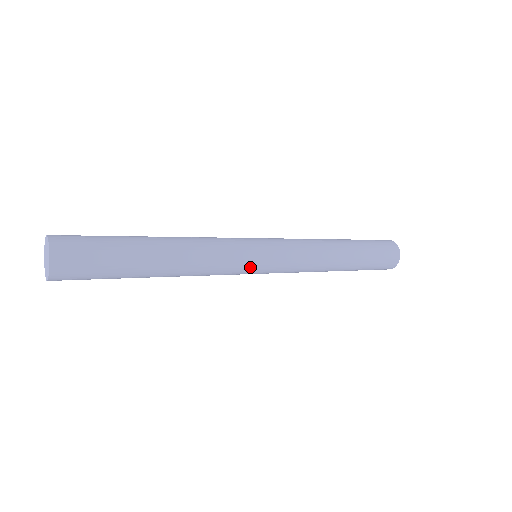
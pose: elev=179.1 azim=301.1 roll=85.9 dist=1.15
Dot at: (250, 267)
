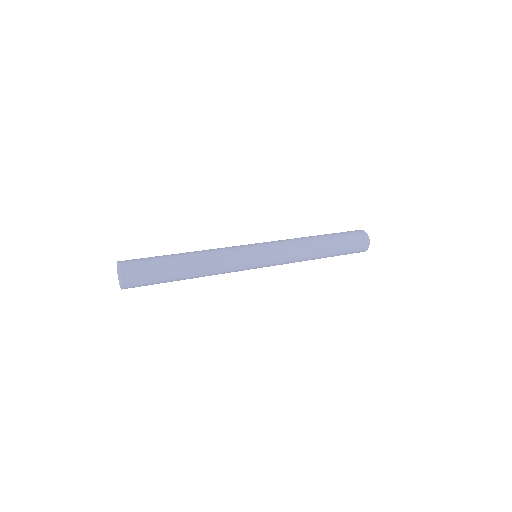
Dot at: occluded
